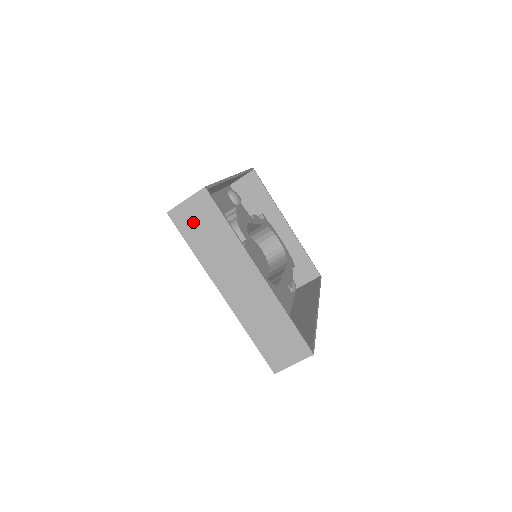
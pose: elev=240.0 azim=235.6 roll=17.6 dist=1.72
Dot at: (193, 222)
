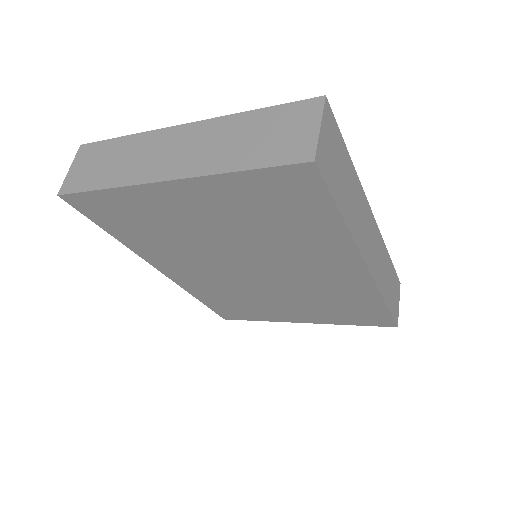
Dot at: (87, 173)
